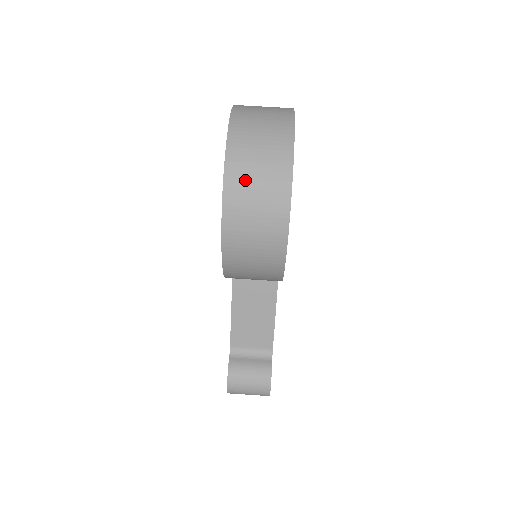
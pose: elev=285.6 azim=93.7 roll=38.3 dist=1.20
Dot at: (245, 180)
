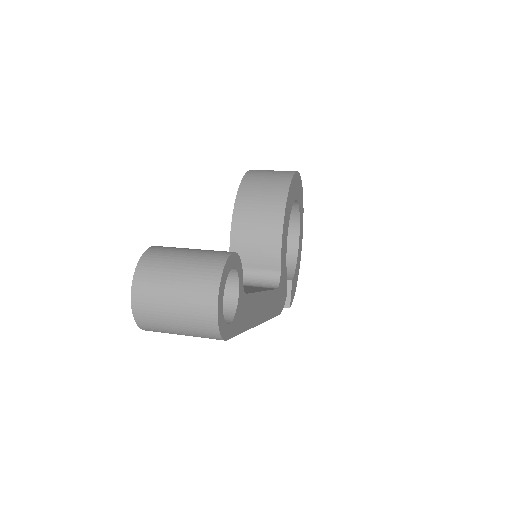
Dot at: occluded
